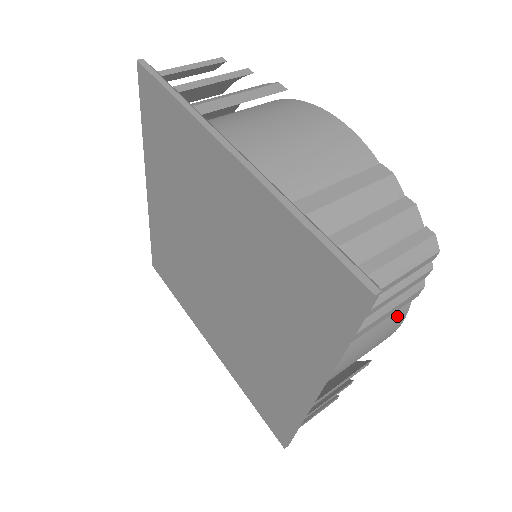
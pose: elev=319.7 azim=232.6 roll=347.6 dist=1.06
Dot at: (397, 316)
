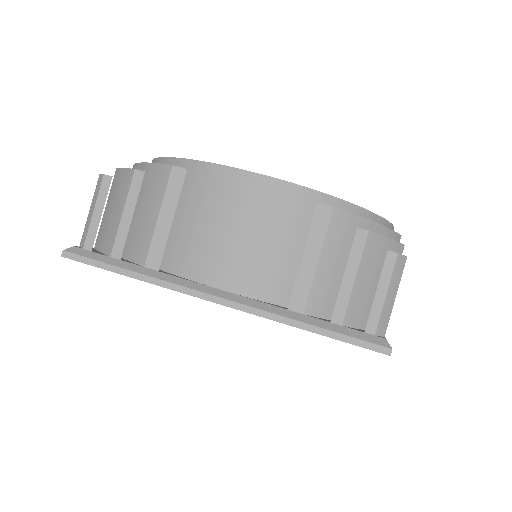
Dot at: occluded
